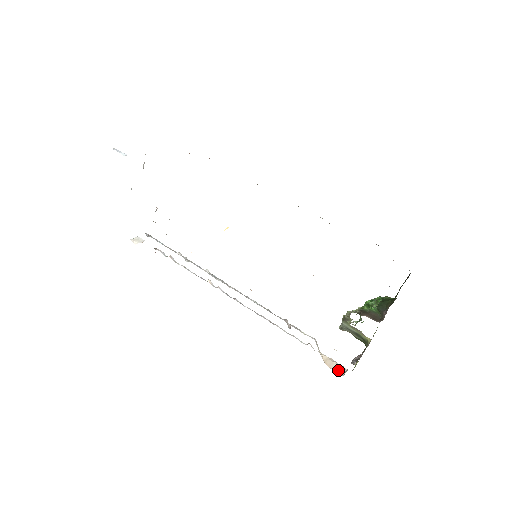
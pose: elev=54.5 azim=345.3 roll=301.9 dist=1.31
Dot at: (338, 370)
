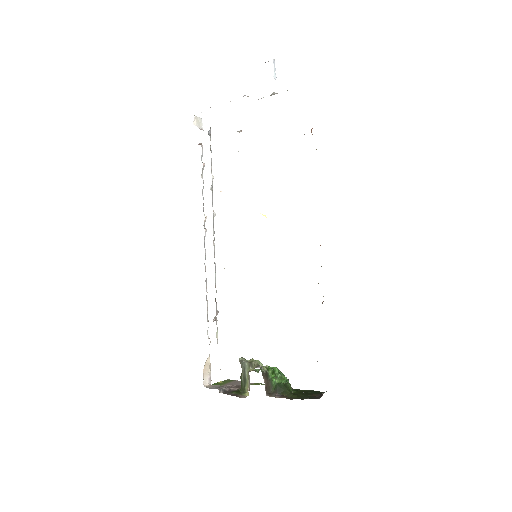
Dot at: (206, 379)
